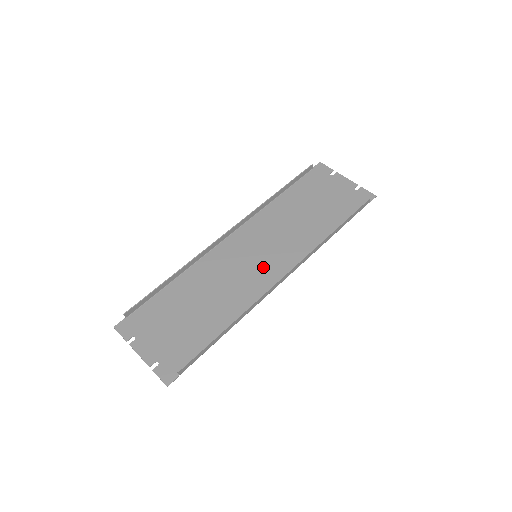
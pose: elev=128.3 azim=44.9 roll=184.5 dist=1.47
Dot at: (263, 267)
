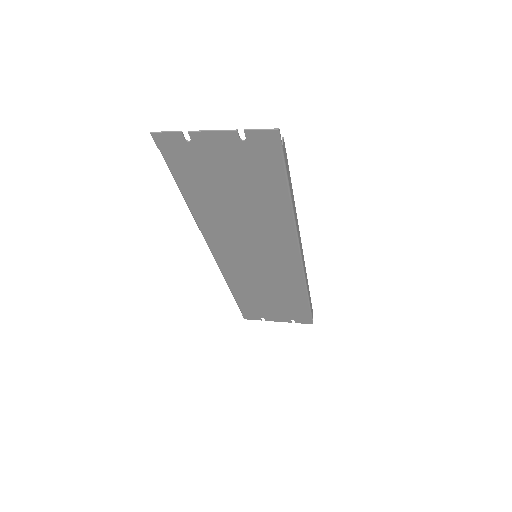
Dot at: (272, 254)
